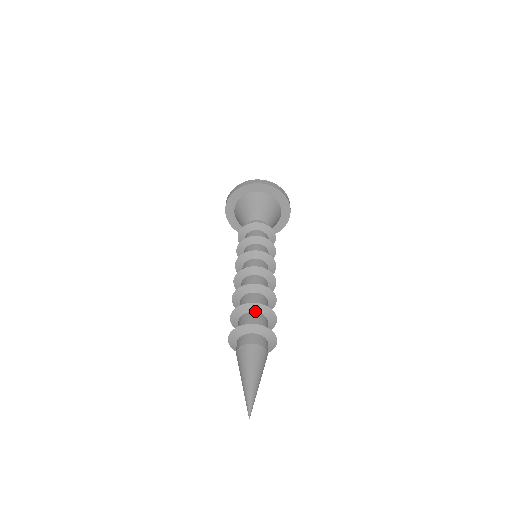
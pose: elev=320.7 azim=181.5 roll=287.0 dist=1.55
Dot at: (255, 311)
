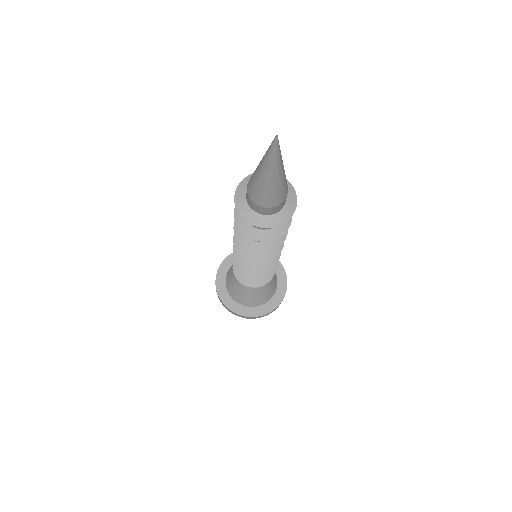
Dot at: occluded
